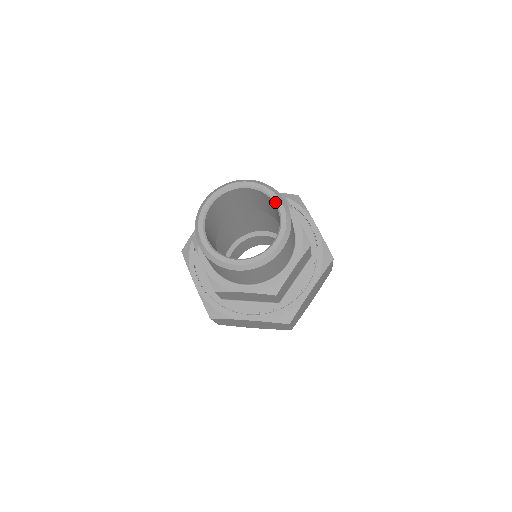
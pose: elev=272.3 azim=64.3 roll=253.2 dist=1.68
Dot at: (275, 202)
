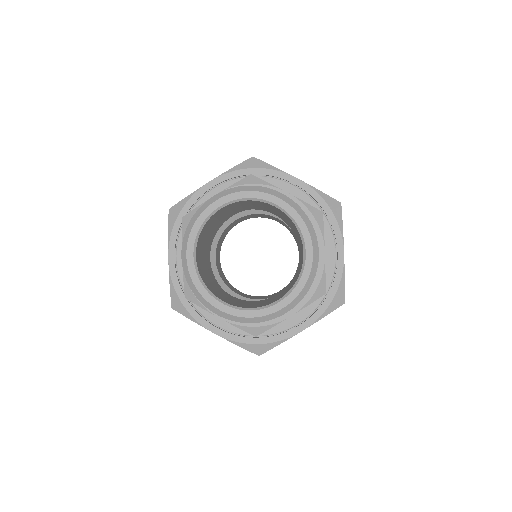
Dot at: (304, 247)
